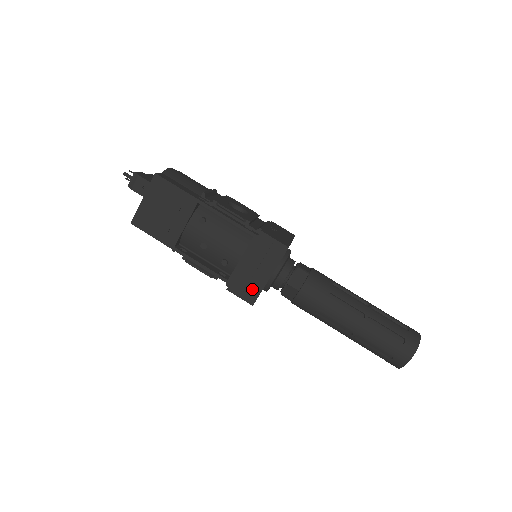
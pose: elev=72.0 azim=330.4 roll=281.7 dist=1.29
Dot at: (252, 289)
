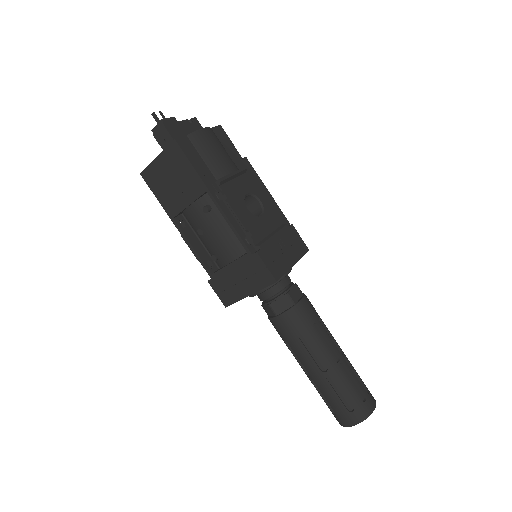
Dot at: (230, 295)
